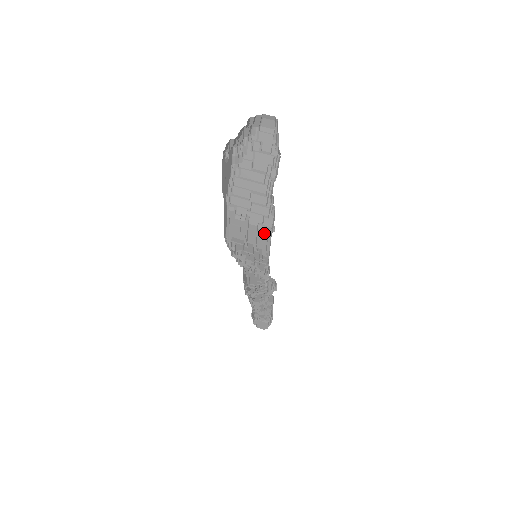
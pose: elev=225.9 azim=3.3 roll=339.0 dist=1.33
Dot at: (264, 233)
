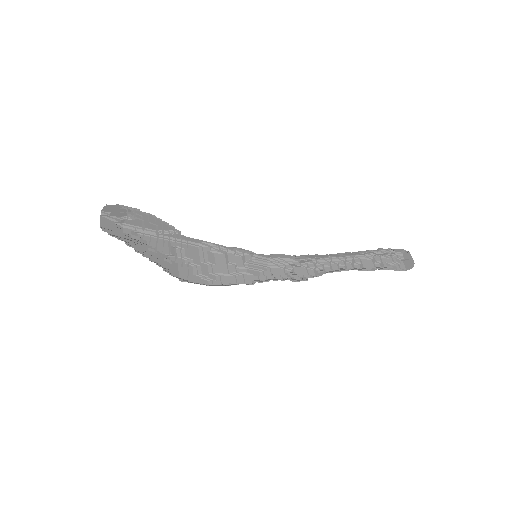
Dot at: occluded
